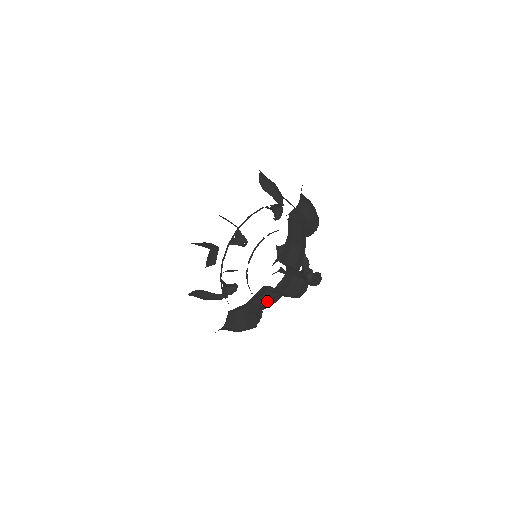
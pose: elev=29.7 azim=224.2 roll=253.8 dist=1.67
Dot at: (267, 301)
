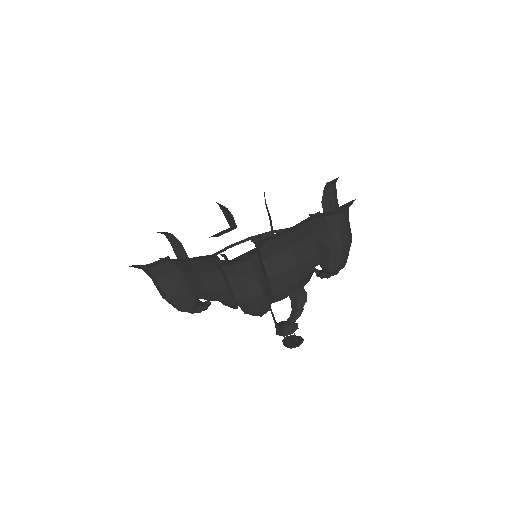
Dot at: (213, 286)
